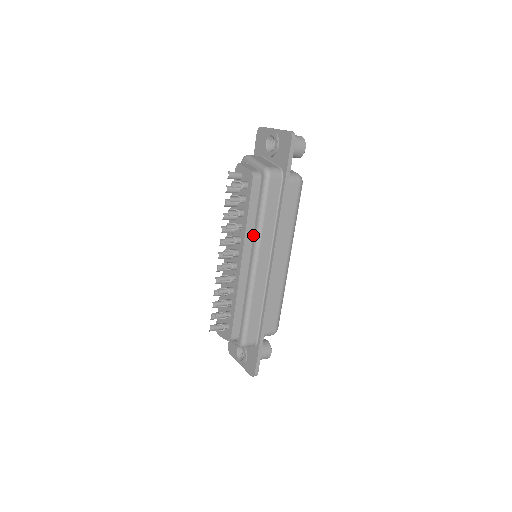
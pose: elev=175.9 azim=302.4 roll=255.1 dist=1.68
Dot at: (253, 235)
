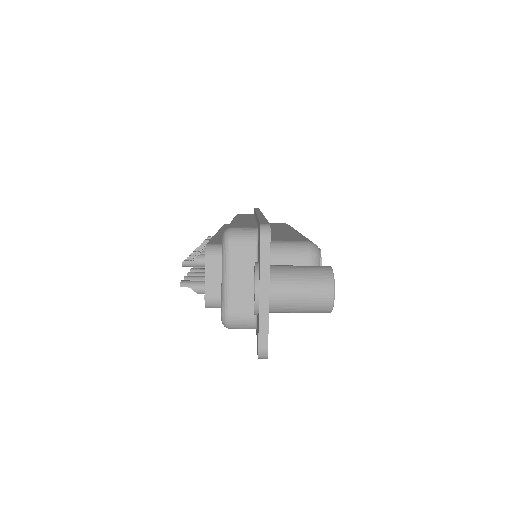
Dot at: occluded
